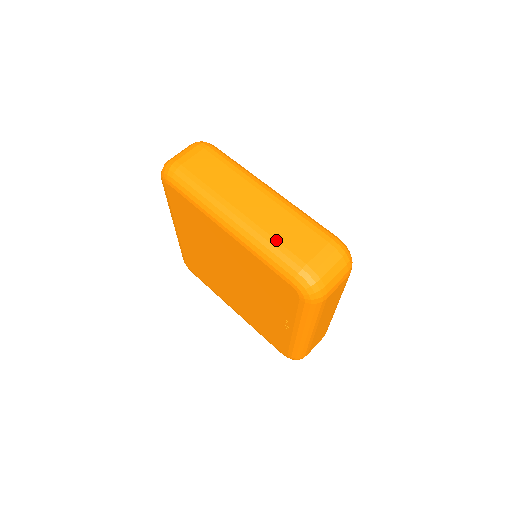
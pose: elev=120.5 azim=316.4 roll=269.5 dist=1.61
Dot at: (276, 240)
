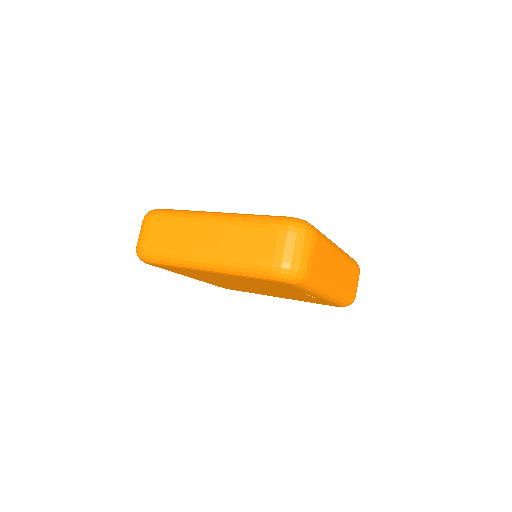
Dot at: (241, 257)
